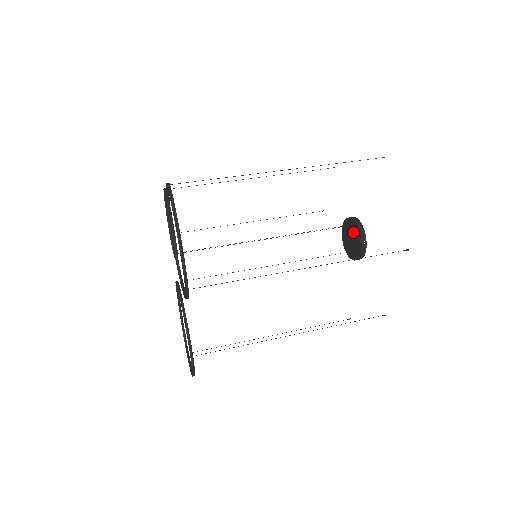
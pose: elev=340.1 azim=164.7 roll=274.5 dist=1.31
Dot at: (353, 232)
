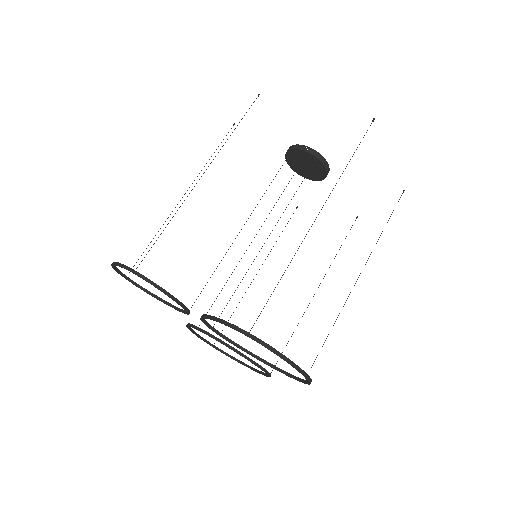
Dot at: (310, 162)
